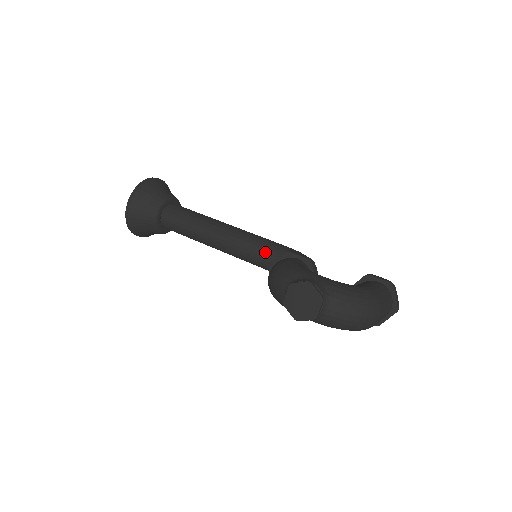
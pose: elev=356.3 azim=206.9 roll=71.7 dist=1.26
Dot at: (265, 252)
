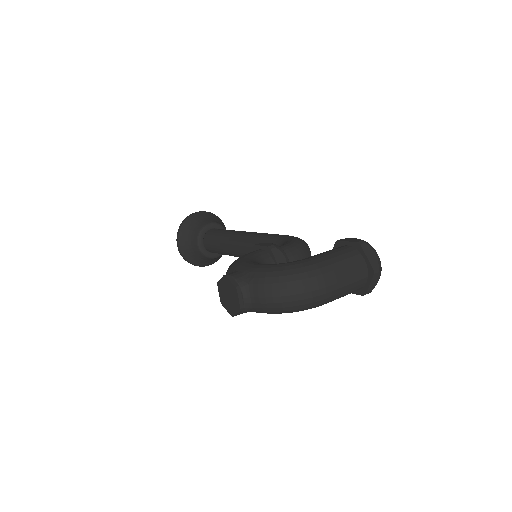
Dot at: occluded
